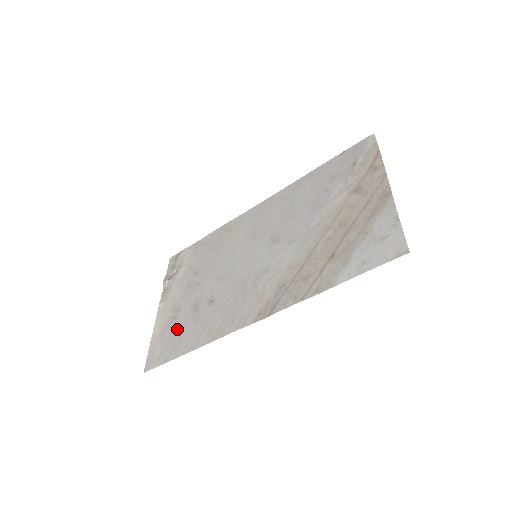
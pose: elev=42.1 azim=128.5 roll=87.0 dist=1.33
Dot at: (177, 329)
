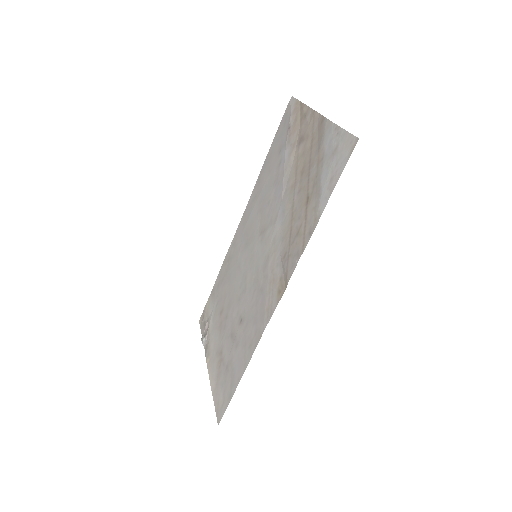
Dot at: (227, 366)
